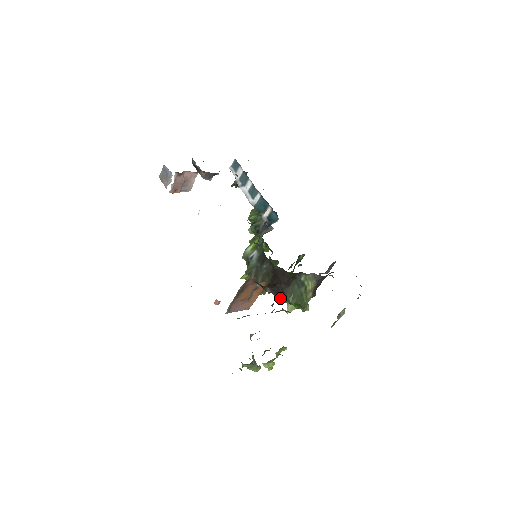
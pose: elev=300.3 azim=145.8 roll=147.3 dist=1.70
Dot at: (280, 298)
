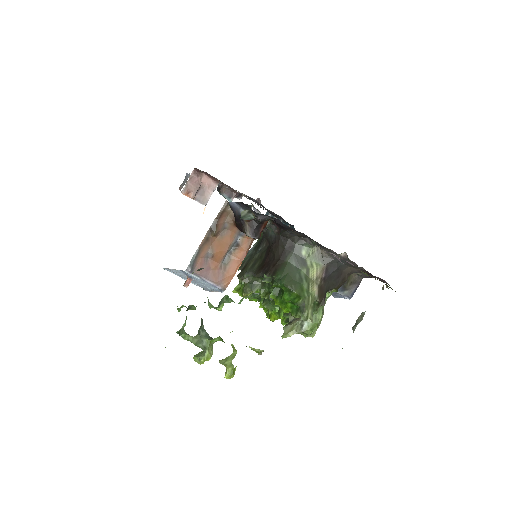
Dot at: (273, 296)
